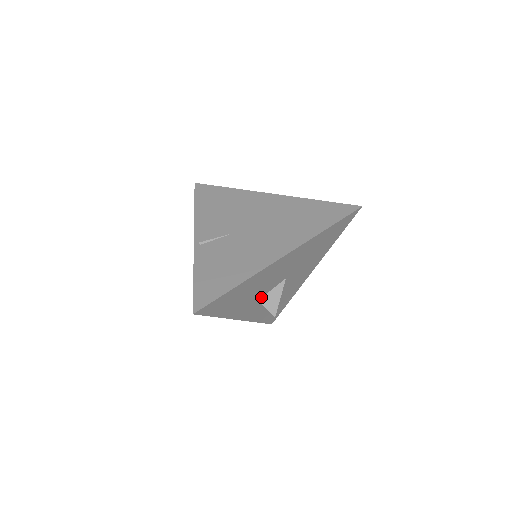
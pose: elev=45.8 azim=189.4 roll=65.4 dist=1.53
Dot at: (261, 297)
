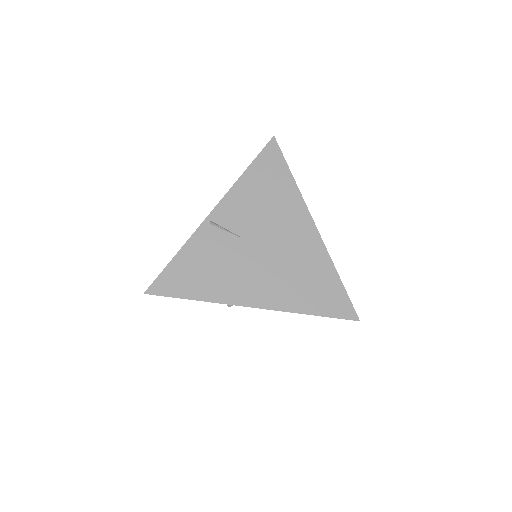
Dot at: occluded
